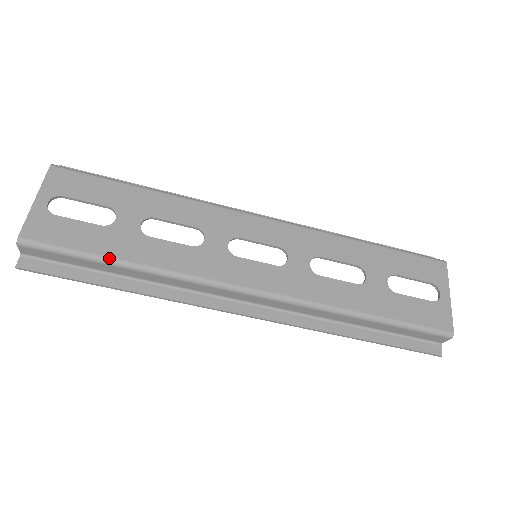
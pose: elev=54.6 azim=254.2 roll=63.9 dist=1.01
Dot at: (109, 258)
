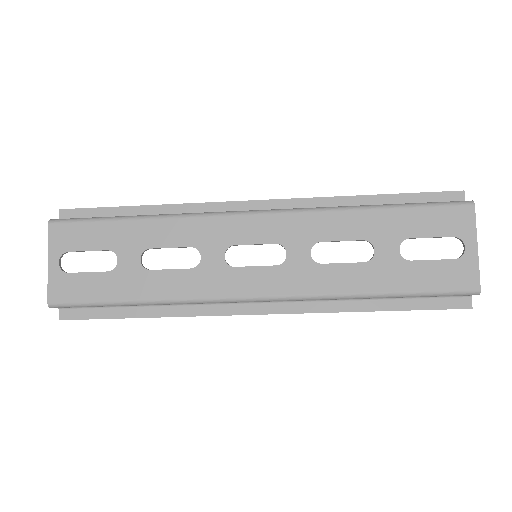
Dot at: (123, 301)
